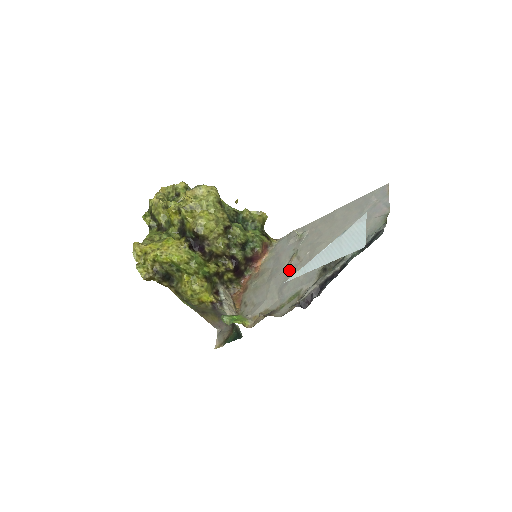
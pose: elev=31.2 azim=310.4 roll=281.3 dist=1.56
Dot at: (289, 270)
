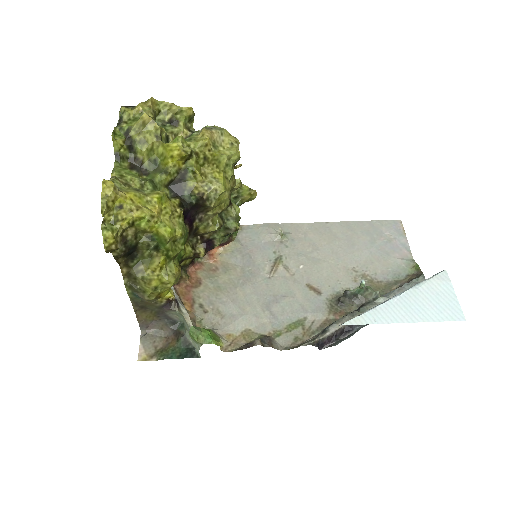
Dot at: (275, 281)
